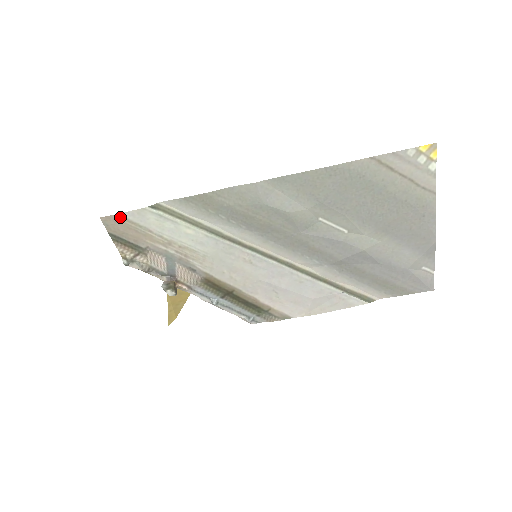
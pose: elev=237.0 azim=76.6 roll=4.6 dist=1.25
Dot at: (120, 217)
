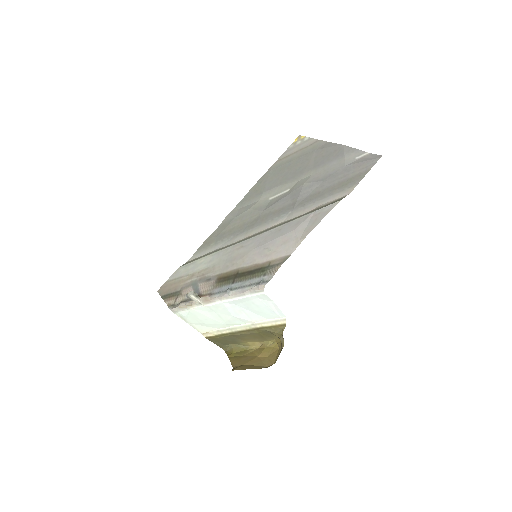
Dot at: (167, 283)
